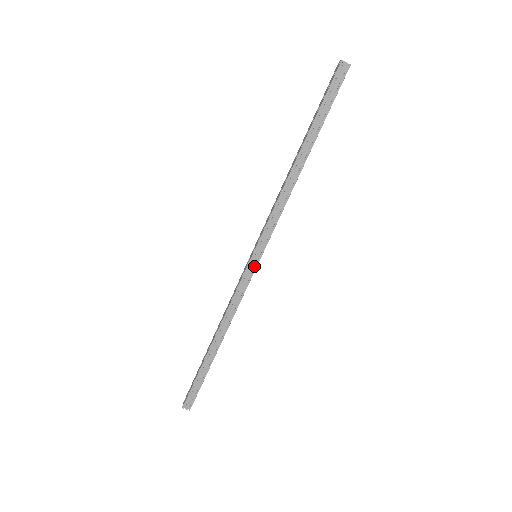
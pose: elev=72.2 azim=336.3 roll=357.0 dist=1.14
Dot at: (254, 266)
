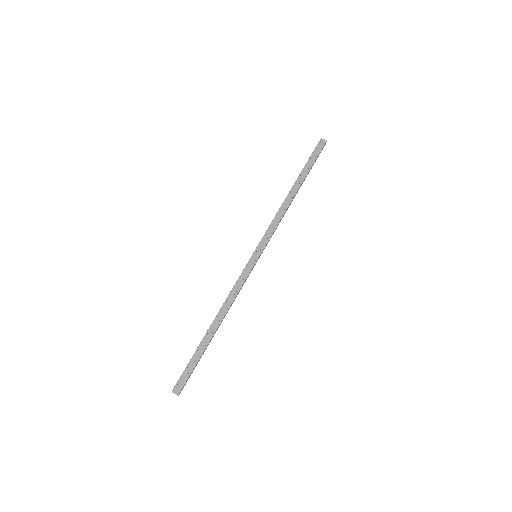
Dot at: (254, 262)
